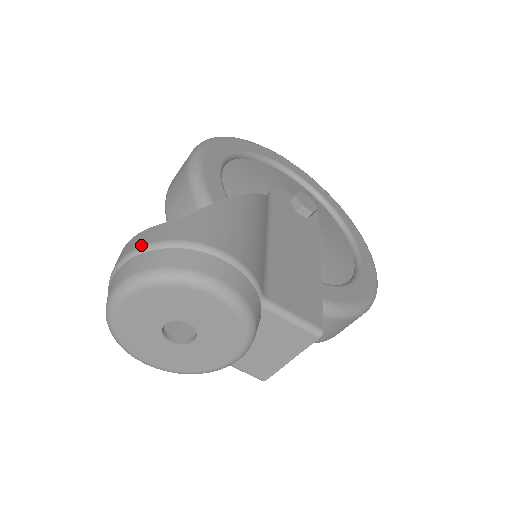
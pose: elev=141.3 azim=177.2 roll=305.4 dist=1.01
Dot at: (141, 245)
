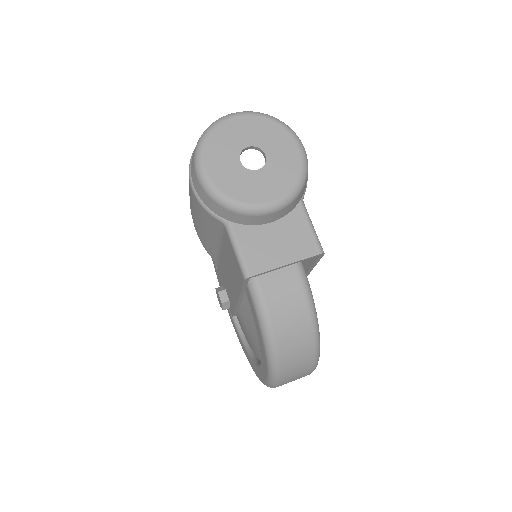
Dot at: occluded
